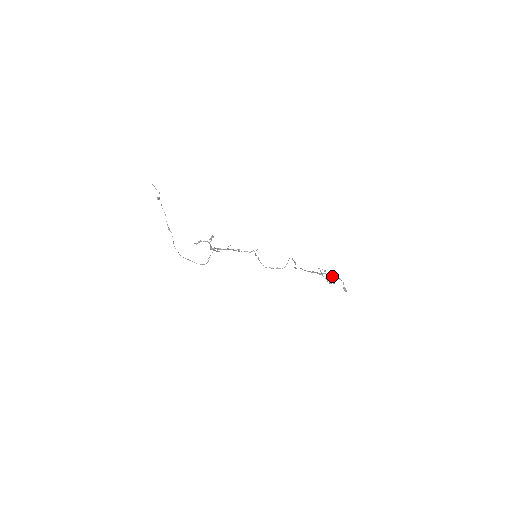
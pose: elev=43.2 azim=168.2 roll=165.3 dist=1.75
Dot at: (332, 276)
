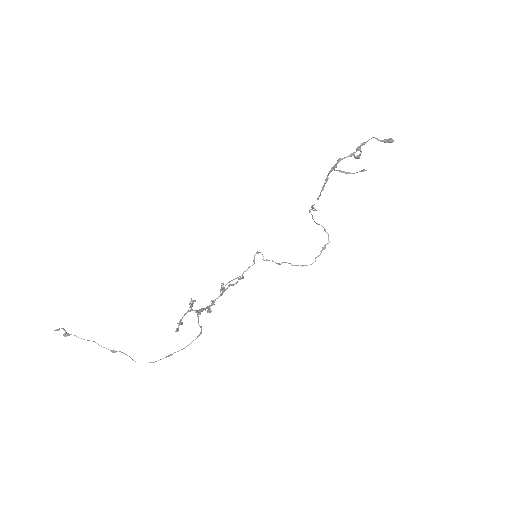
Dot at: (354, 152)
